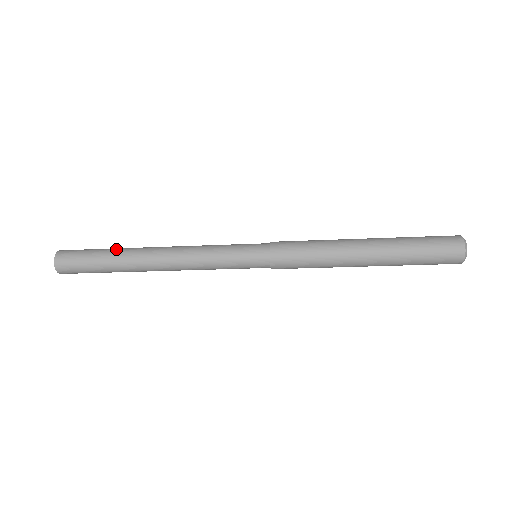
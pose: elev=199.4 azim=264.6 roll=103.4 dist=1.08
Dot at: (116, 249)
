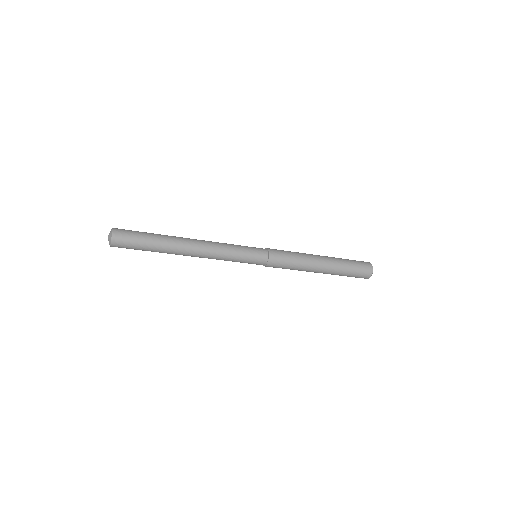
Dot at: occluded
